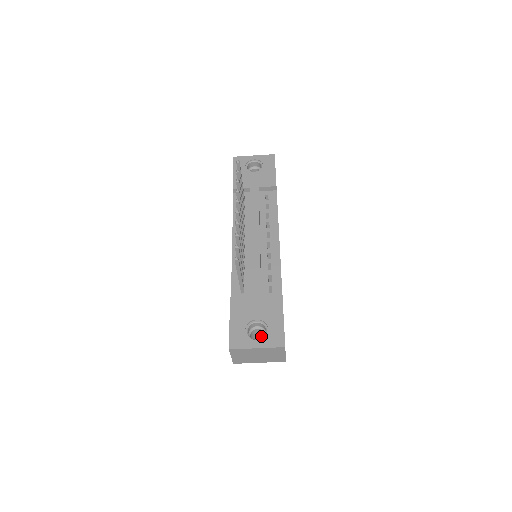
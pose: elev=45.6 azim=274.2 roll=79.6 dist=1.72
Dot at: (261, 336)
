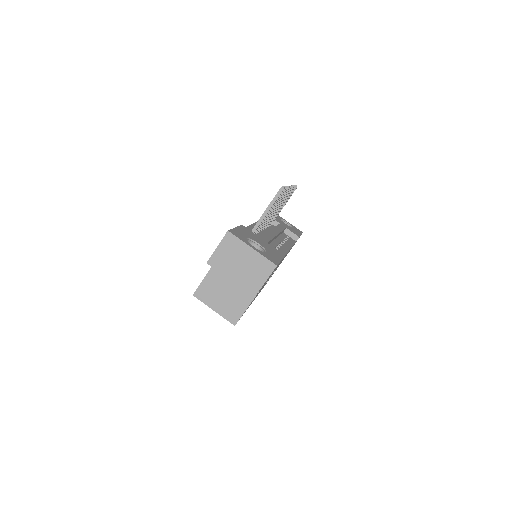
Dot at: occluded
